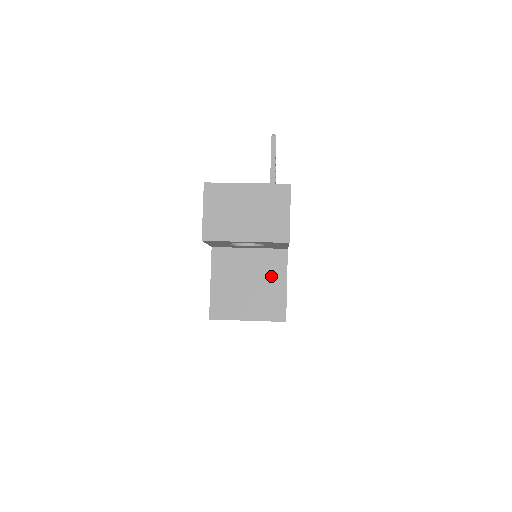
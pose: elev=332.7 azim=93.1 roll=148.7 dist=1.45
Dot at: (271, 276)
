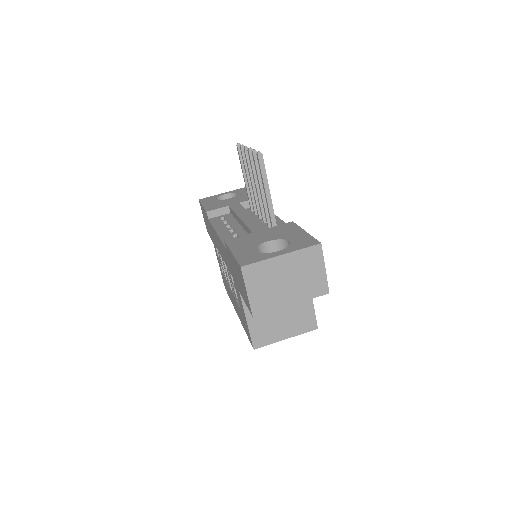
Dot at: occluded
